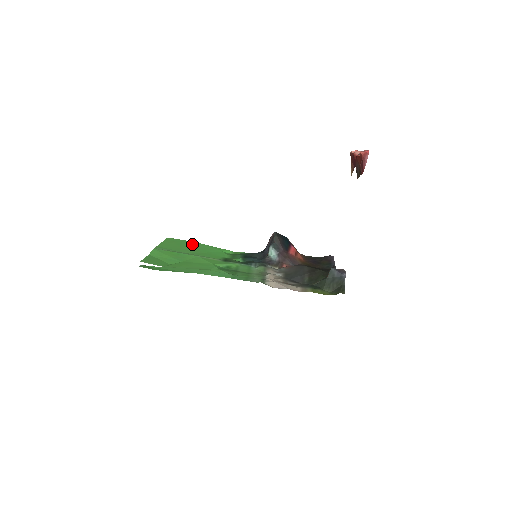
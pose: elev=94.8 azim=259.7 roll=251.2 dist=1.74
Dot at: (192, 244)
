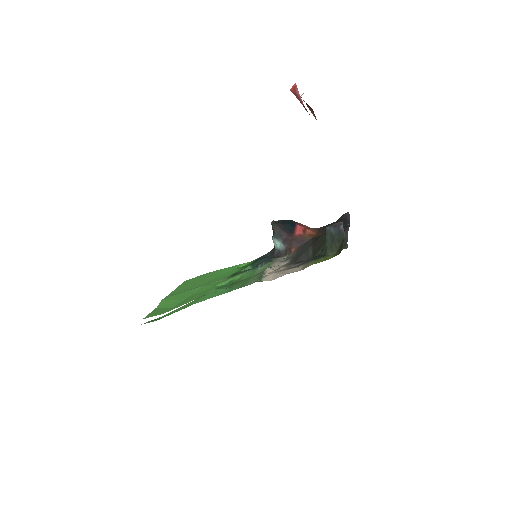
Dot at: (206, 276)
